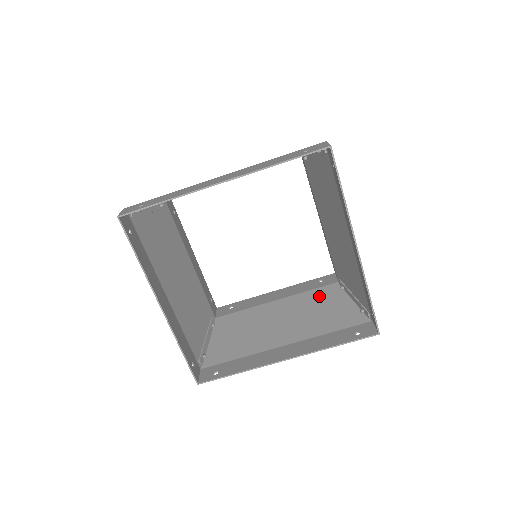
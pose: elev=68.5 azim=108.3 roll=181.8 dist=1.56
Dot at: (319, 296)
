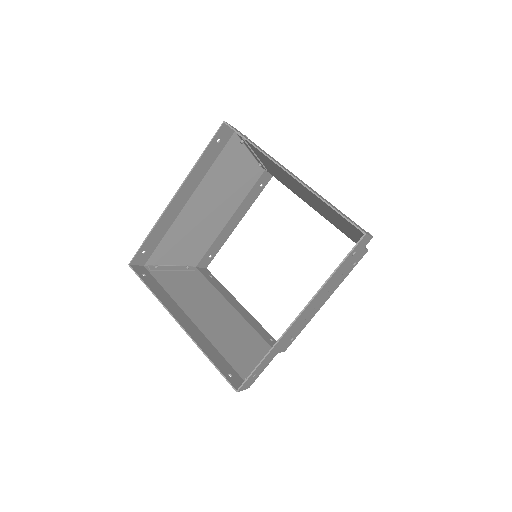
Dot at: occluded
